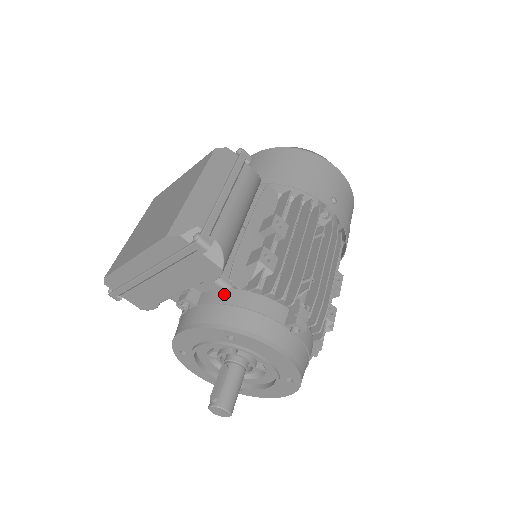
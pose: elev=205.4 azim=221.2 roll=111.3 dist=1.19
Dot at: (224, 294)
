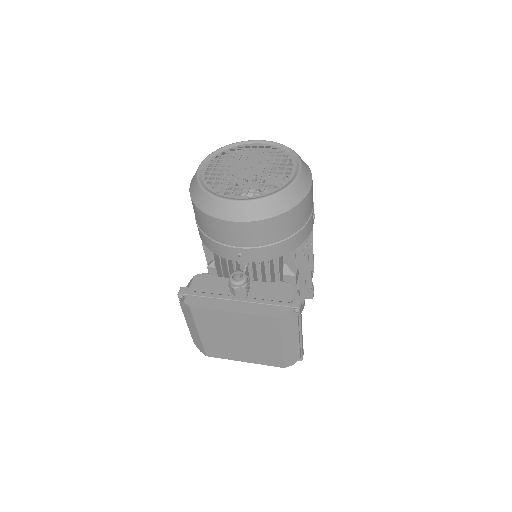
Dot at: occluded
